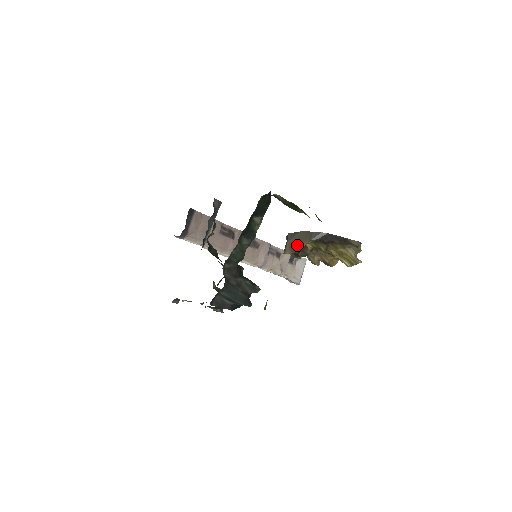
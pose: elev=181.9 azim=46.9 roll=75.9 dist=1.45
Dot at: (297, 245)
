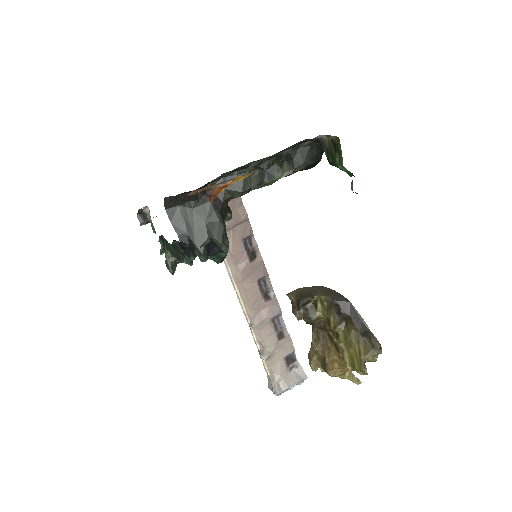
Dot at: (307, 293)
